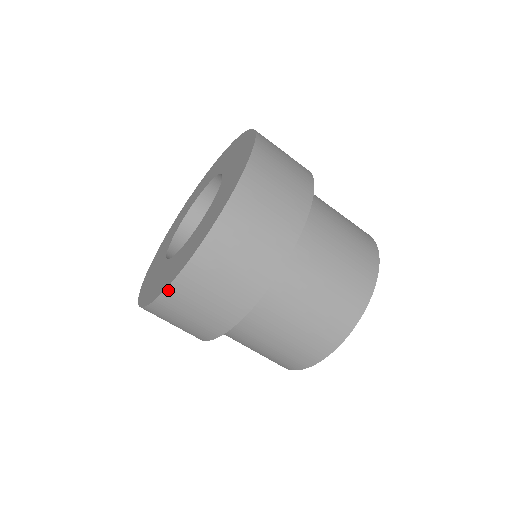
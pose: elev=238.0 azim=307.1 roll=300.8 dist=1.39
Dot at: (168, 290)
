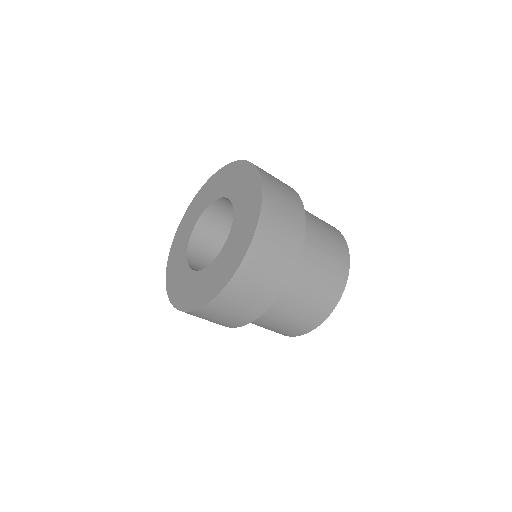
Dot at: (223, 291)
